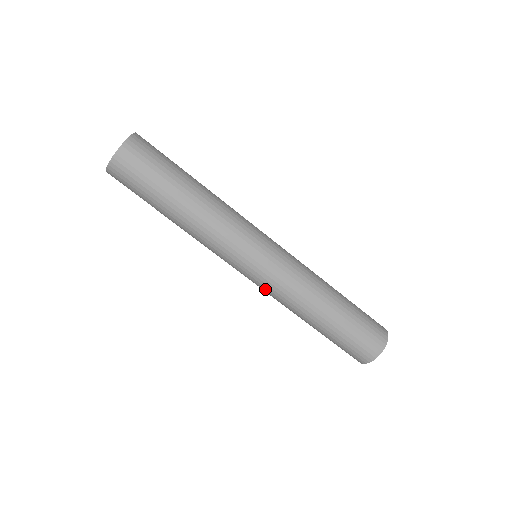
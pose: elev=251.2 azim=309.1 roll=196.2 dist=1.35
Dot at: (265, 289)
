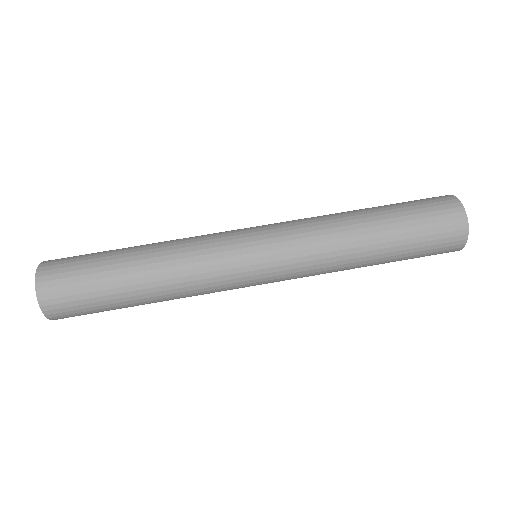
Dot at: (294, 275)
